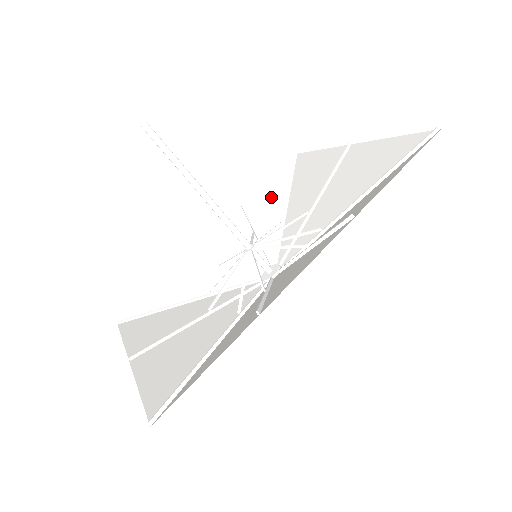
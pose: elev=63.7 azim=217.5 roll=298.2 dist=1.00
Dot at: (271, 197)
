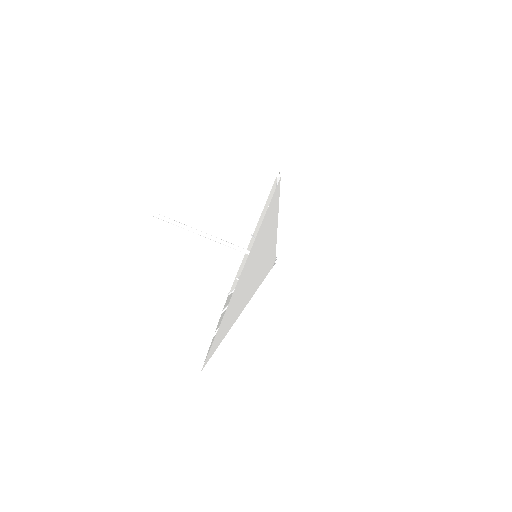
Dot at: occluded
